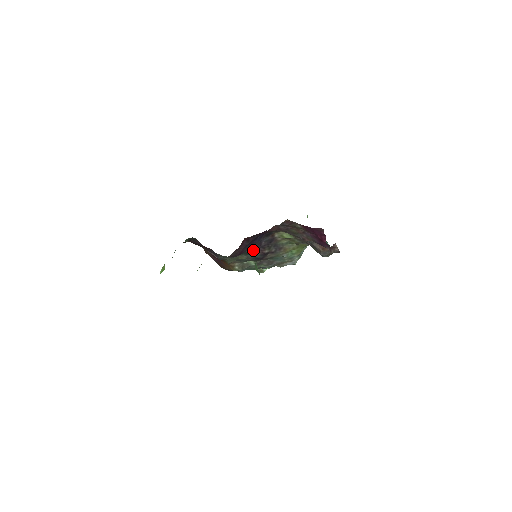
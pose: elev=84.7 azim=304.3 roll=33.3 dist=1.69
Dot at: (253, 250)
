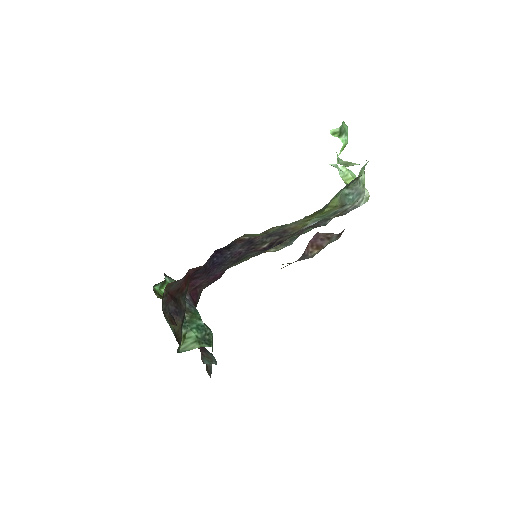
Dot at: (240, 257)
